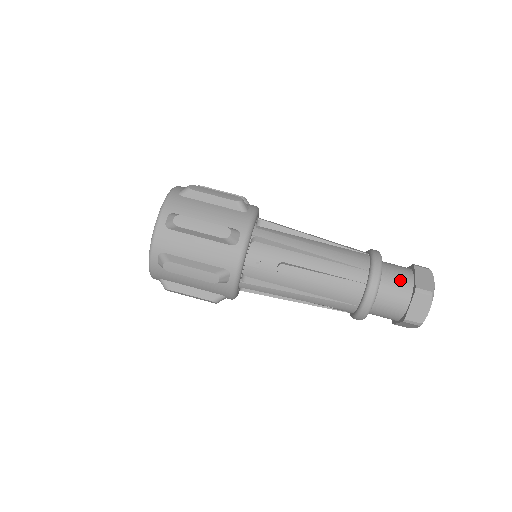
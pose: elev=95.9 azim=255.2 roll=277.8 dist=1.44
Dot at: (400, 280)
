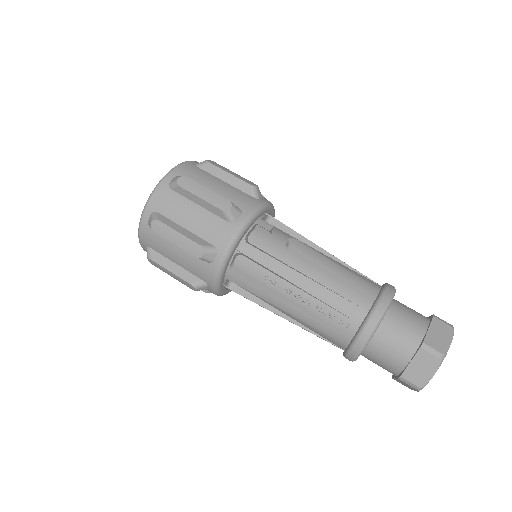
Dot at: (414, 310)
